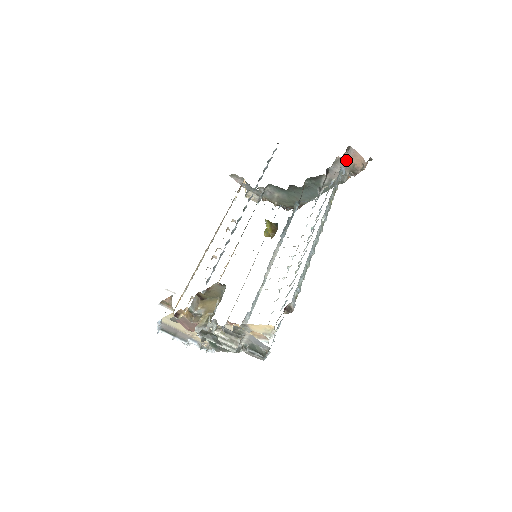
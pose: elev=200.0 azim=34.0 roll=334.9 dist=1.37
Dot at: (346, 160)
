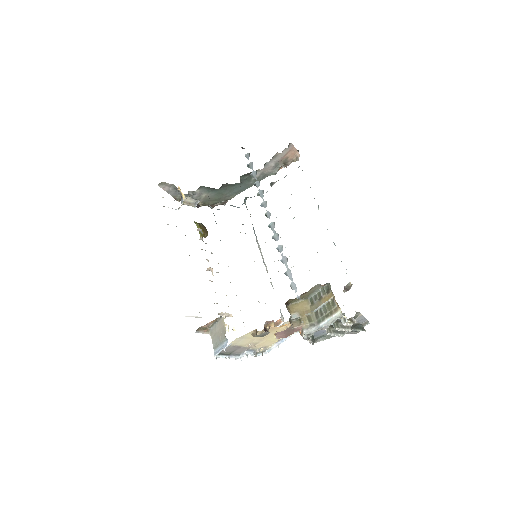
Dot at: occluded
